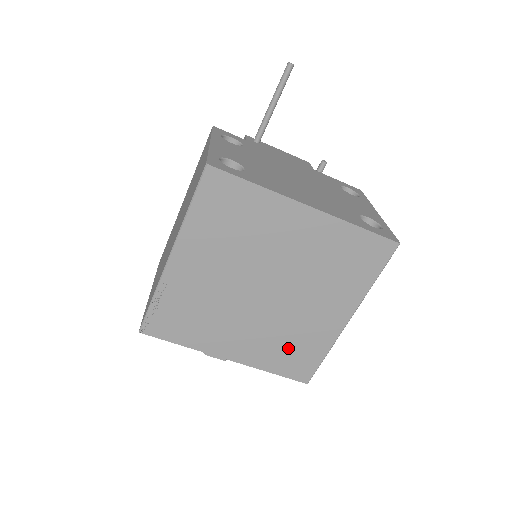
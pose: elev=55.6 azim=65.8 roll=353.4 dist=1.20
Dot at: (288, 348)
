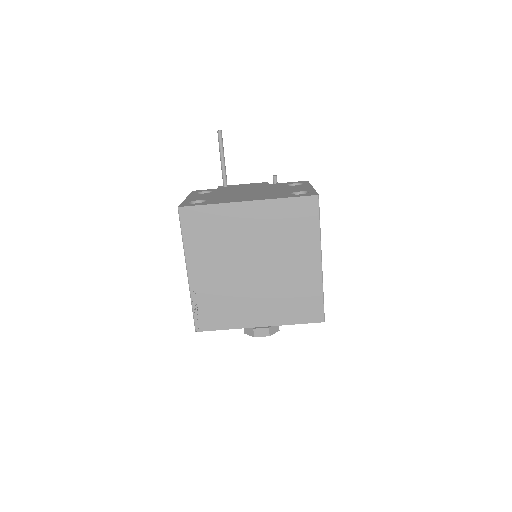
Dot at: (294, 301)
